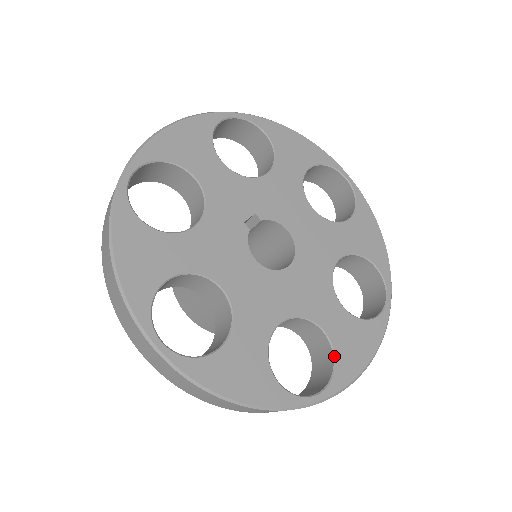
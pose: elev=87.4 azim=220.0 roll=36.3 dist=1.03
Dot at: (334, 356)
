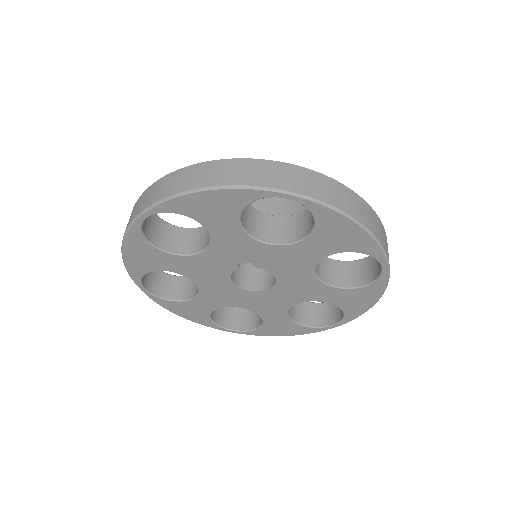
Dot at: (260, 327)
